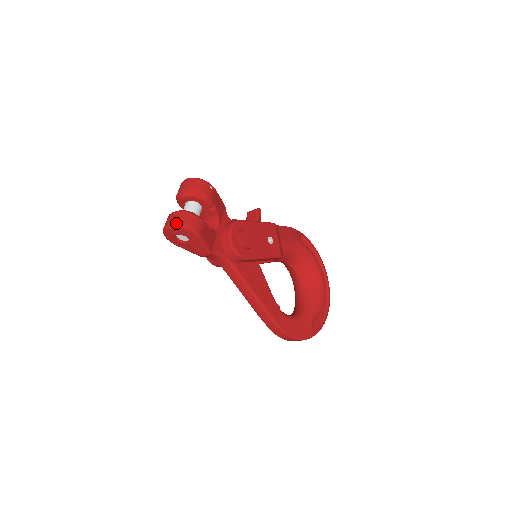
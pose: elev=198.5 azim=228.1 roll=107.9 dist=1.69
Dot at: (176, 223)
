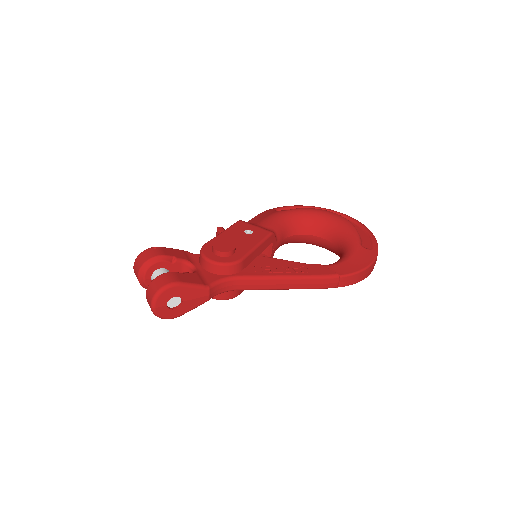
Dot at: (153, 296)
